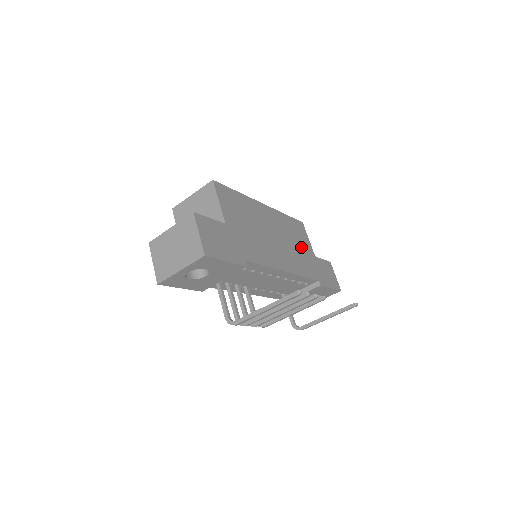
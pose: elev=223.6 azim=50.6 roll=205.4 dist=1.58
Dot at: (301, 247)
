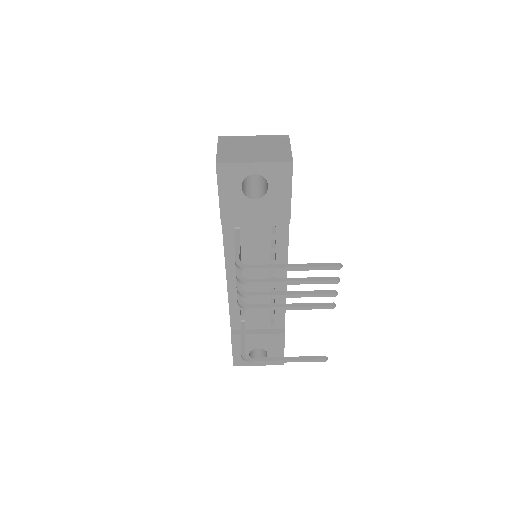
Dot at: occluded
